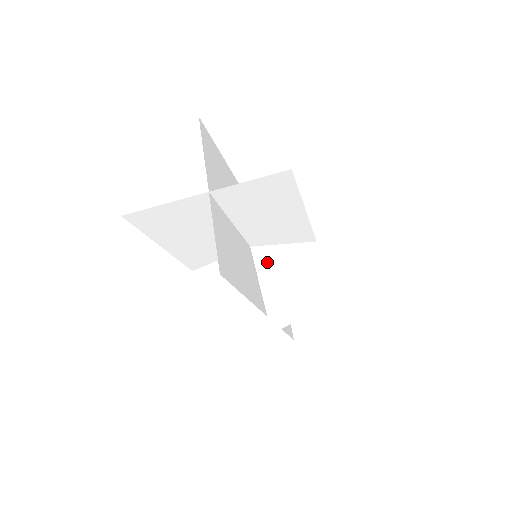
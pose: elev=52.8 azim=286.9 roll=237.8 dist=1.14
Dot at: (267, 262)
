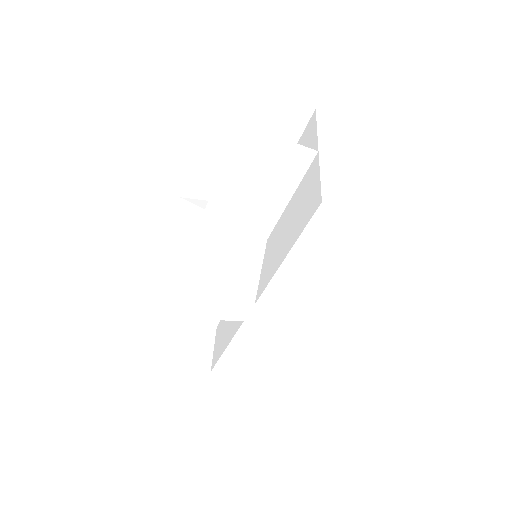
Dot at: occluded
